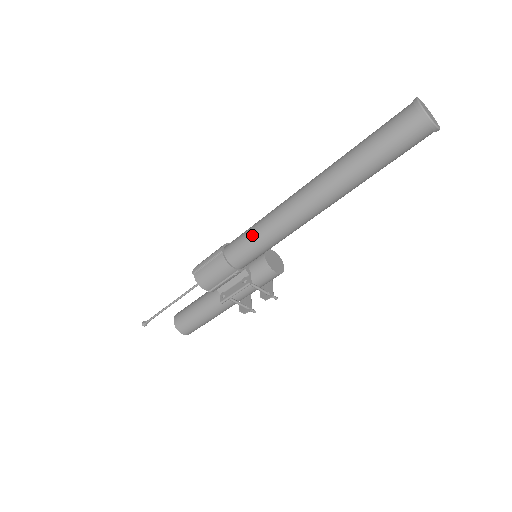
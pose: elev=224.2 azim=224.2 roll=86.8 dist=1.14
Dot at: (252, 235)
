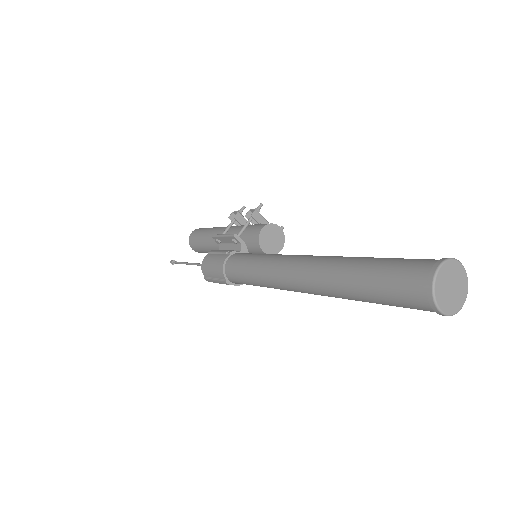
Dot at: occluded
